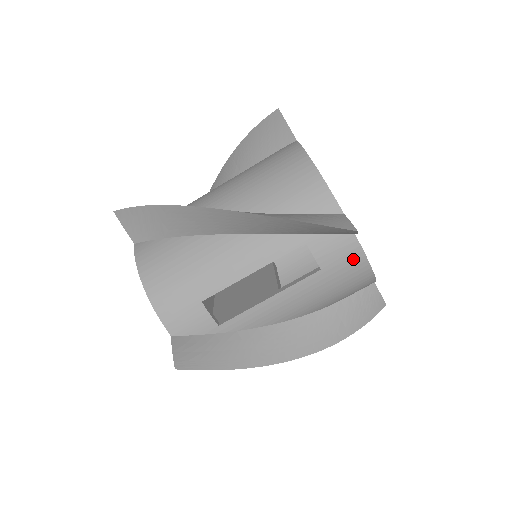
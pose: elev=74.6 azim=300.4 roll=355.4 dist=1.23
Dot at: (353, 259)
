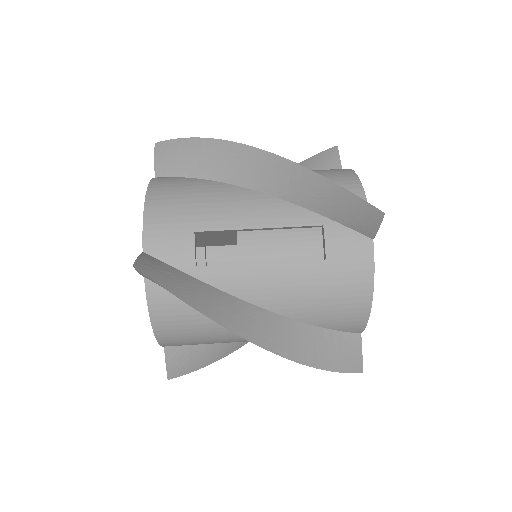
Dot at: (361, 266)
